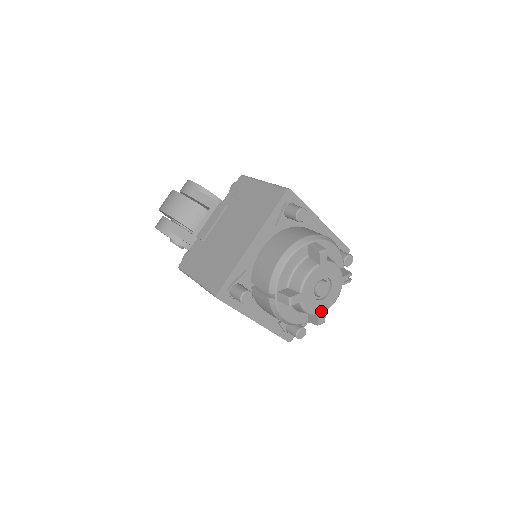
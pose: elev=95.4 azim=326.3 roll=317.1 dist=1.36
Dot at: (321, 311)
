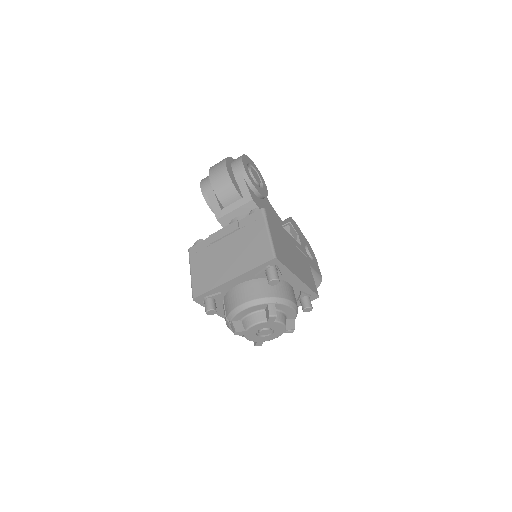
Dot at: (260, 341)
